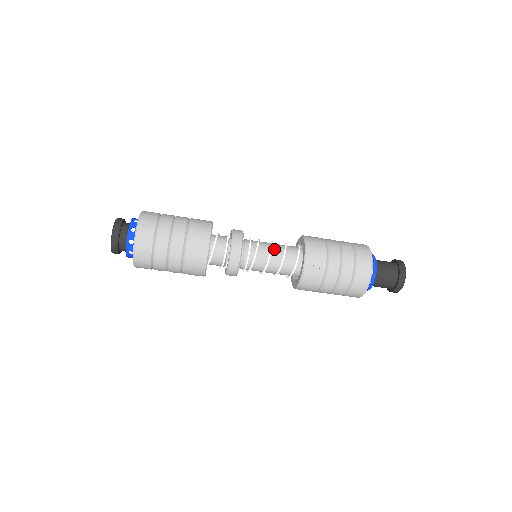
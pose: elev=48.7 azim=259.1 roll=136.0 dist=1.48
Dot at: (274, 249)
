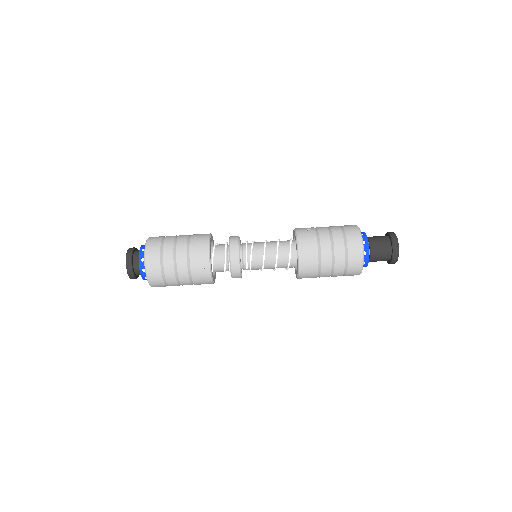
Dot at: occluded
